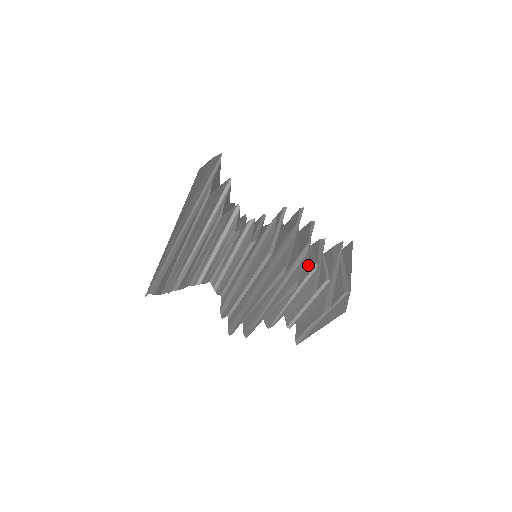
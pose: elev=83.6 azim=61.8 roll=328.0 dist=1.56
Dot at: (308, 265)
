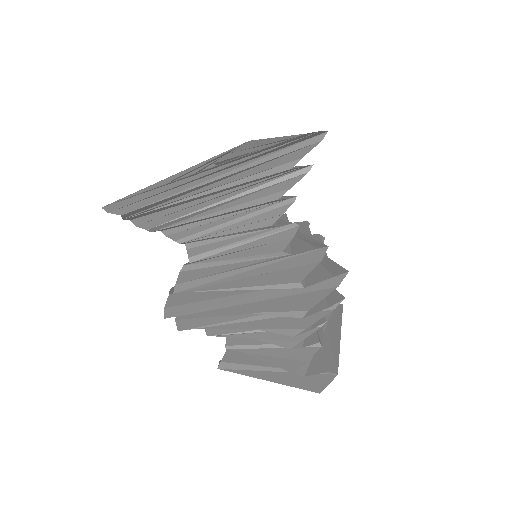
Dot at: occluded
